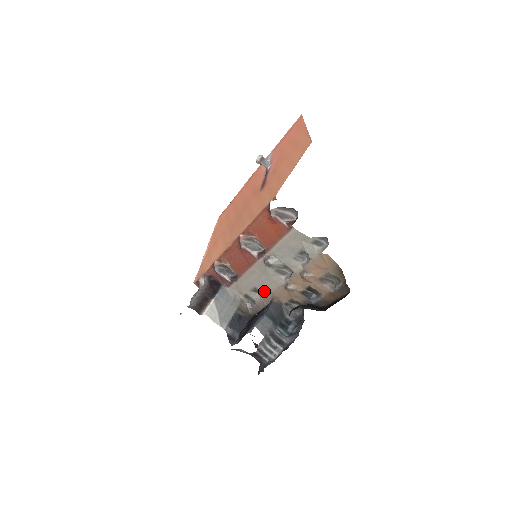
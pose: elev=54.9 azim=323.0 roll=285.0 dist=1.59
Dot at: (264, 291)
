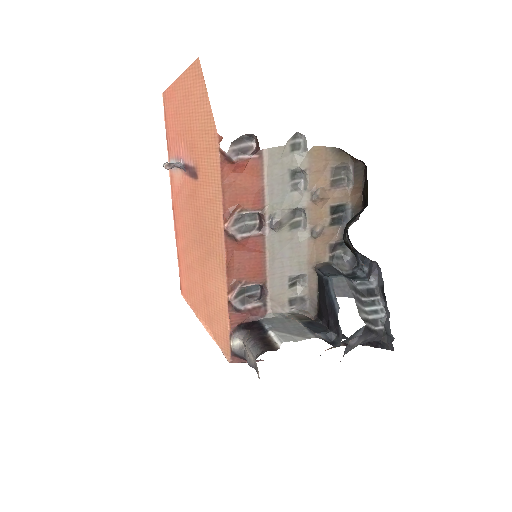
Dot at: (300, 270)
